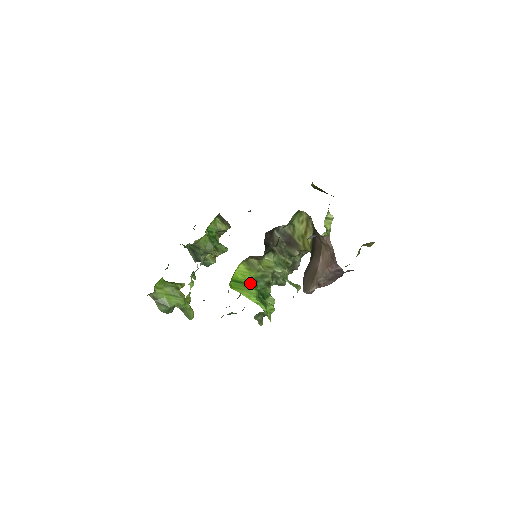
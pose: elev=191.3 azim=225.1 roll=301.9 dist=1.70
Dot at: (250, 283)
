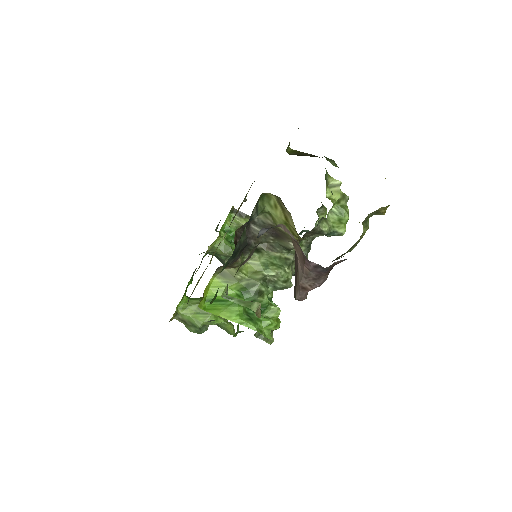
Dot at: occluded
